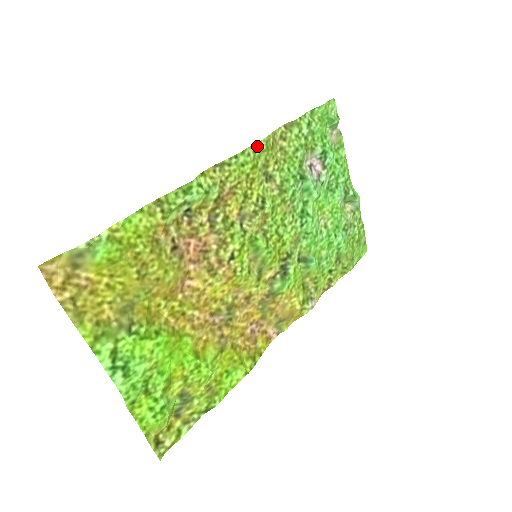
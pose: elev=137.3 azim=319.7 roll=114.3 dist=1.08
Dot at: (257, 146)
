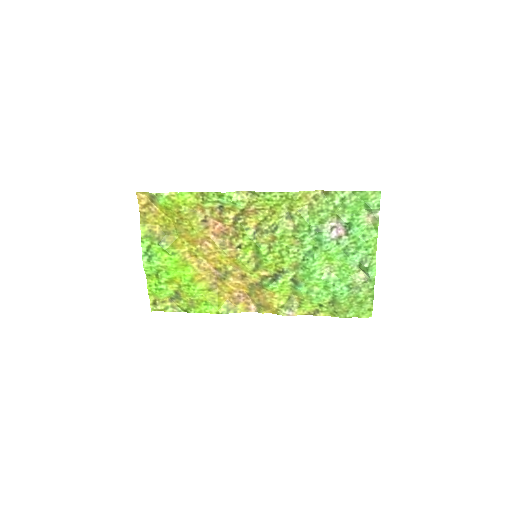
Dot at: (285, 194)
